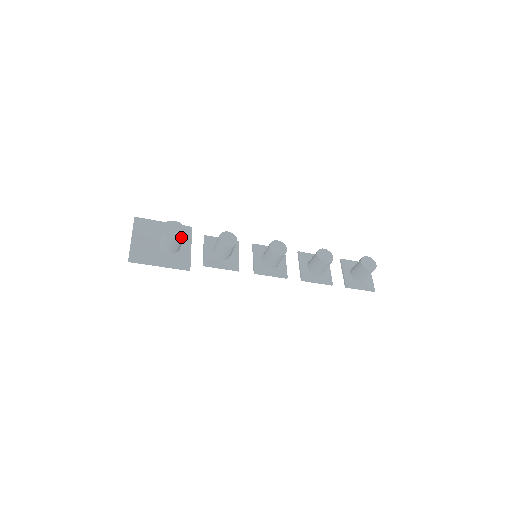
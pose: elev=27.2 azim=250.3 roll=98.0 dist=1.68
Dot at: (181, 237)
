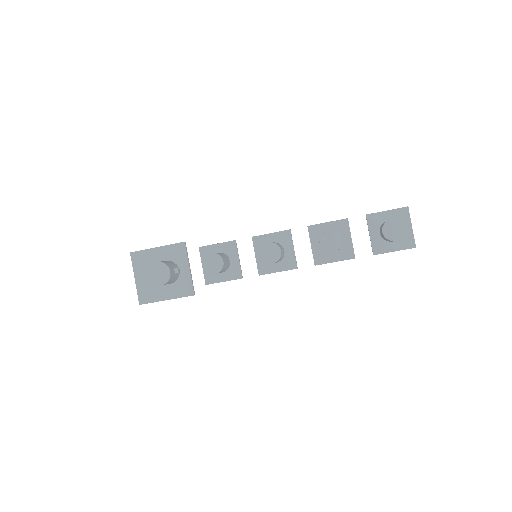
Dot at: (167, 280)
